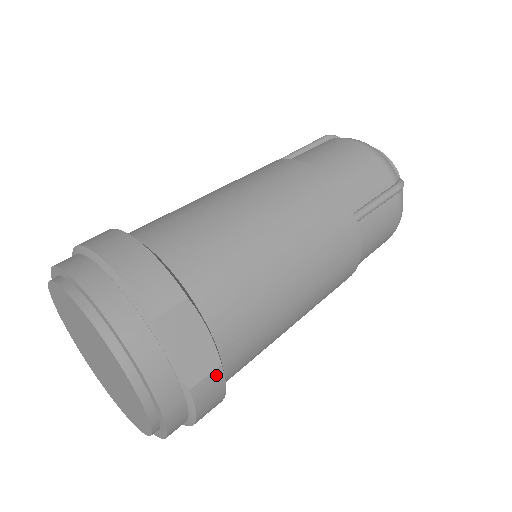
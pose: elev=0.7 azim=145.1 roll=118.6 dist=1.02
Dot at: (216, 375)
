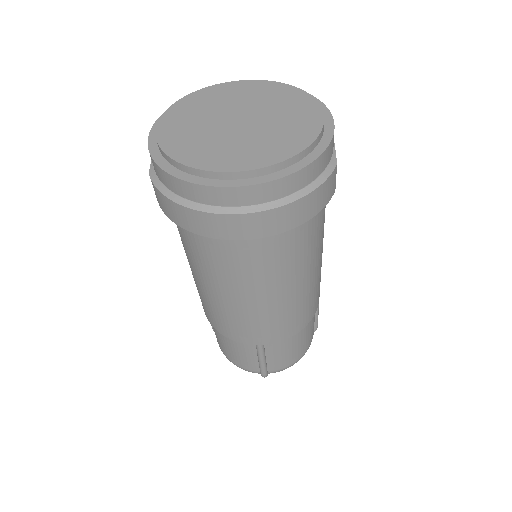
Dot at: (334, 188)
